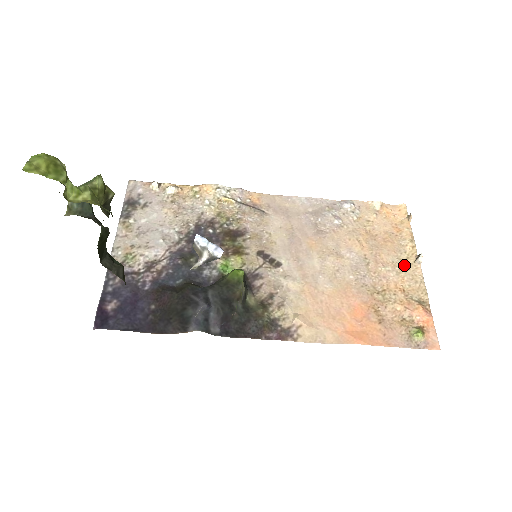
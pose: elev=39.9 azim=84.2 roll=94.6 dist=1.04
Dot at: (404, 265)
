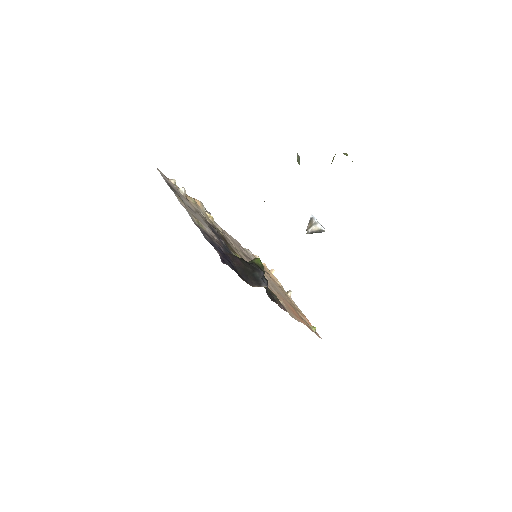
Dot at: (286, 294)
